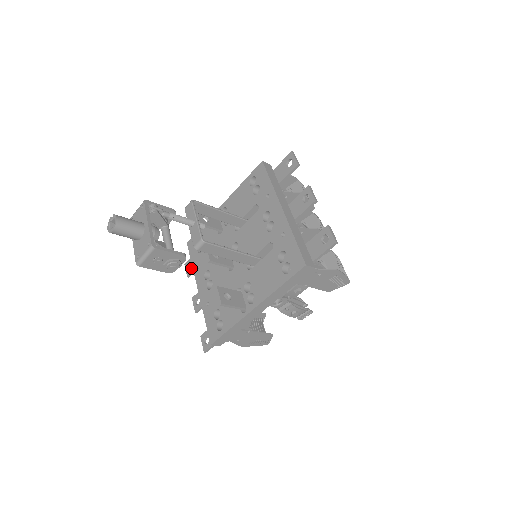
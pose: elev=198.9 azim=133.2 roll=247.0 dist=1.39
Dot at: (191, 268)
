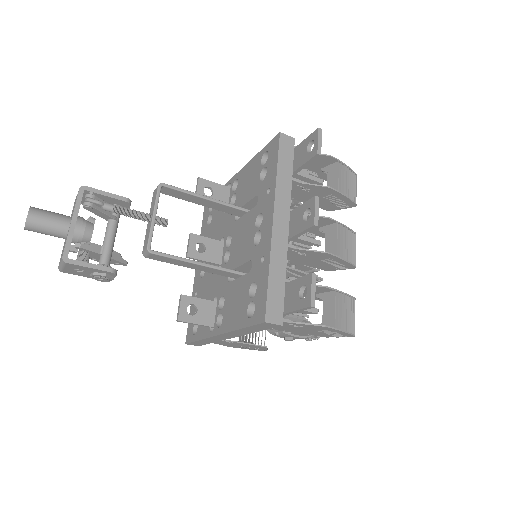
Dot at: occluded
